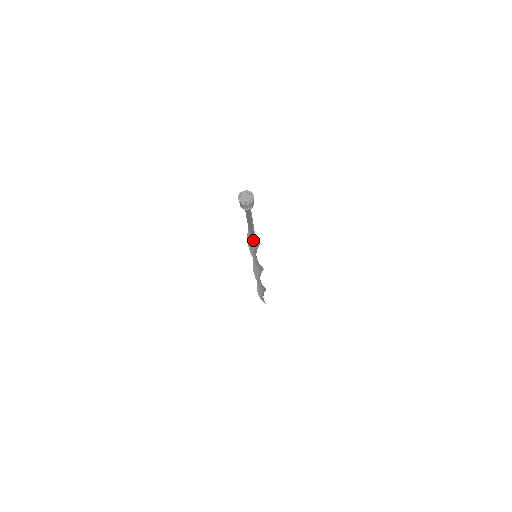
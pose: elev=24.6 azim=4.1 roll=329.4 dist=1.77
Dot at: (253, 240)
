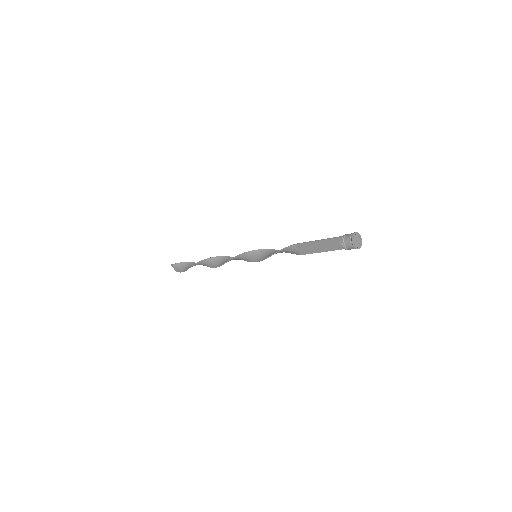
Dot at: occluded
